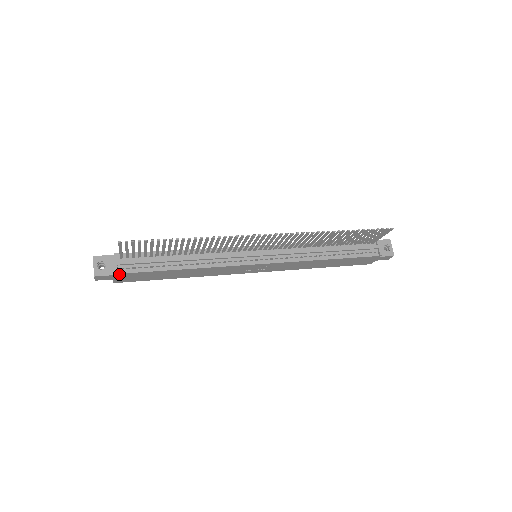
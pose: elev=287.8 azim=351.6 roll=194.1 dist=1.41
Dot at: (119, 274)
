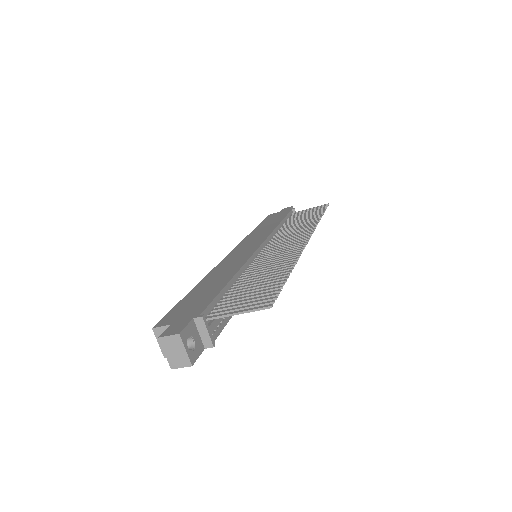
Dot at: (208, 345)
